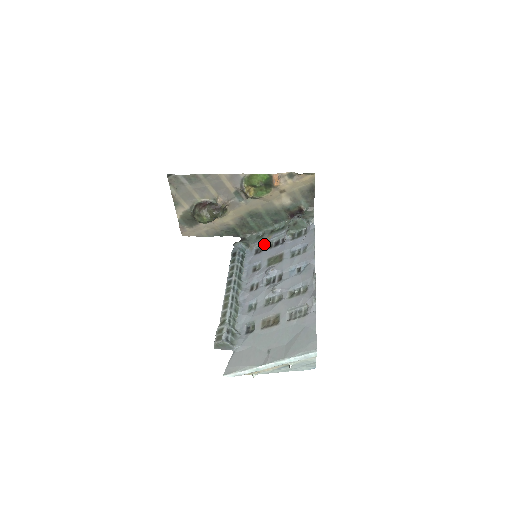
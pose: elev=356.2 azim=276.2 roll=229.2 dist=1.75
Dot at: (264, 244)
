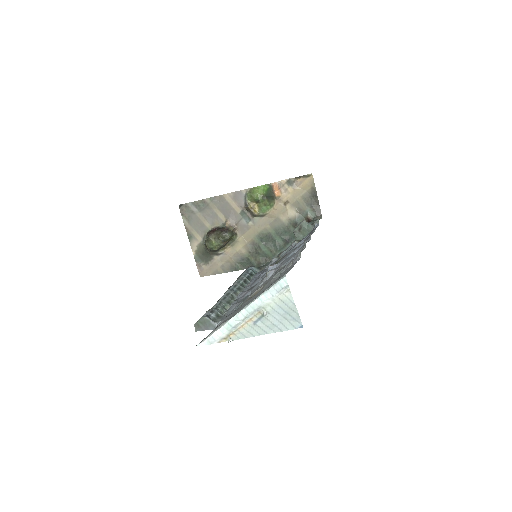
Dot at: occluded
